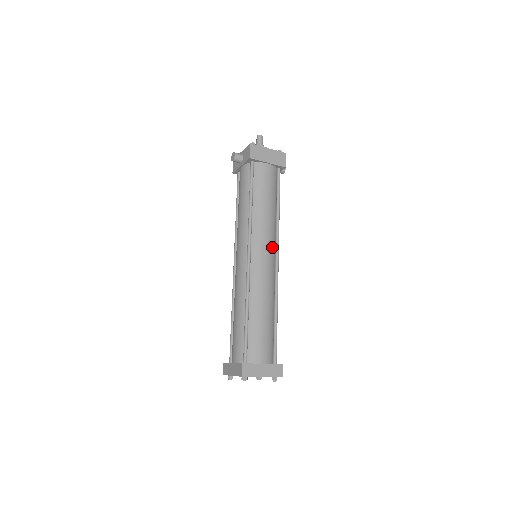
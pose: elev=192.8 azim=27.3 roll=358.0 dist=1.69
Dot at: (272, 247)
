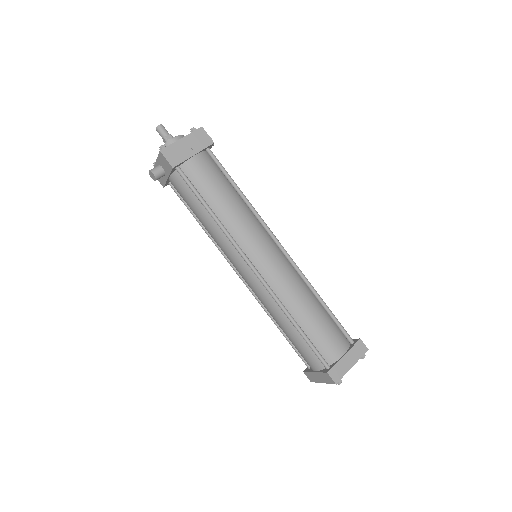
Dot at: (266, 239)
